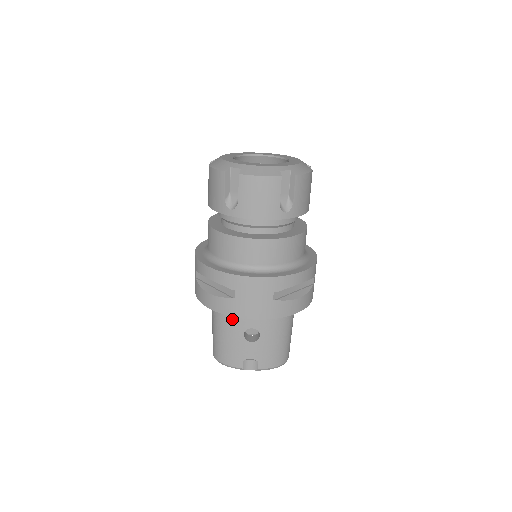
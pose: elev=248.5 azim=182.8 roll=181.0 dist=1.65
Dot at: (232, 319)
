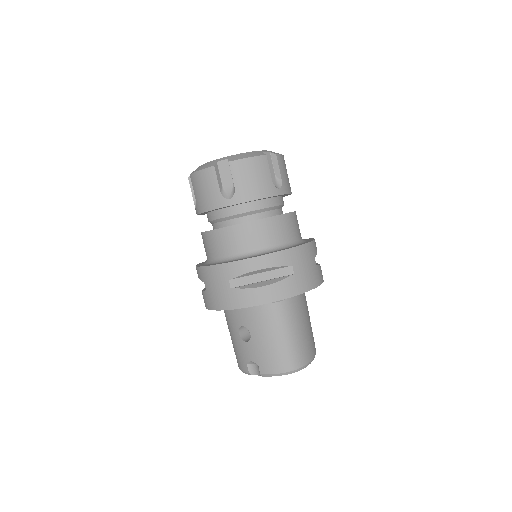
Dot at: (229, 318)
